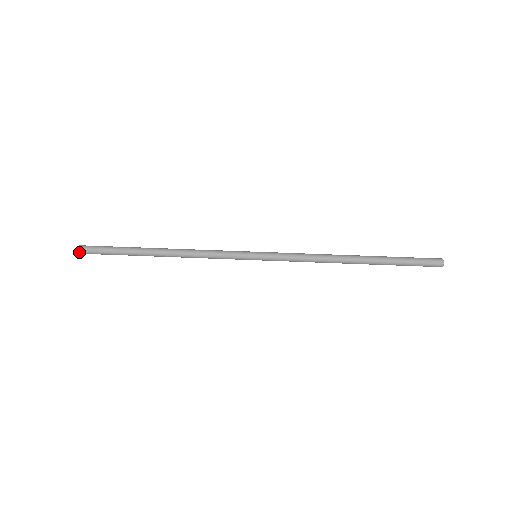
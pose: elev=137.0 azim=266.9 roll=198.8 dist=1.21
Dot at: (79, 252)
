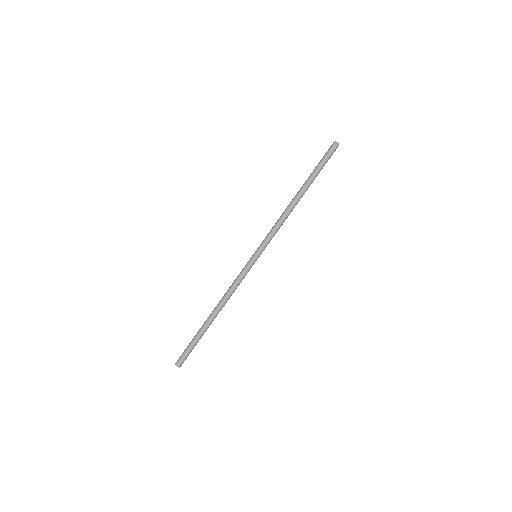
Dot at: occluded
